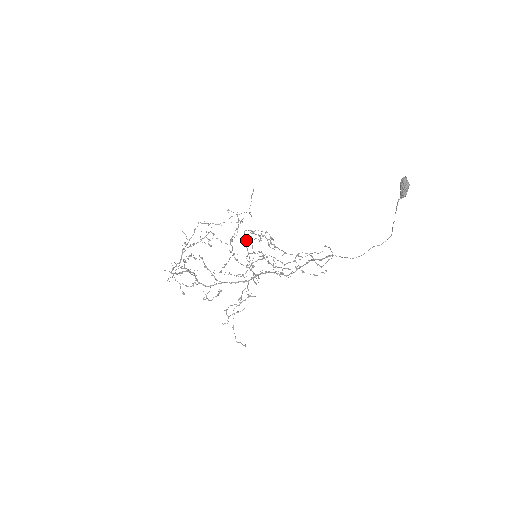
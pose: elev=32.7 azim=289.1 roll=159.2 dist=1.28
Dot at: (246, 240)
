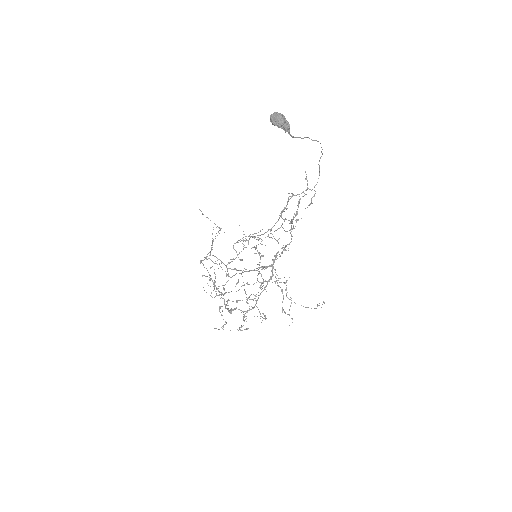
Dot at: occluded
